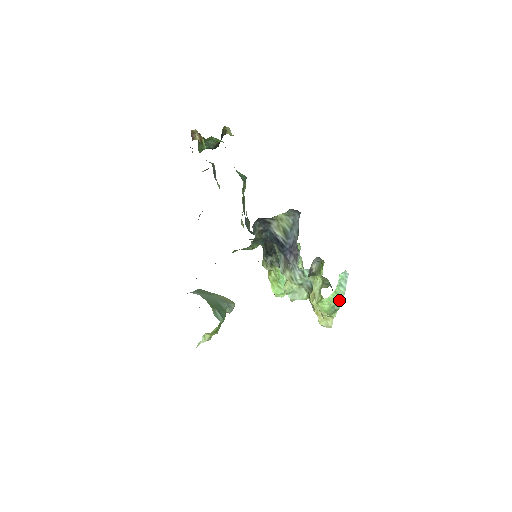
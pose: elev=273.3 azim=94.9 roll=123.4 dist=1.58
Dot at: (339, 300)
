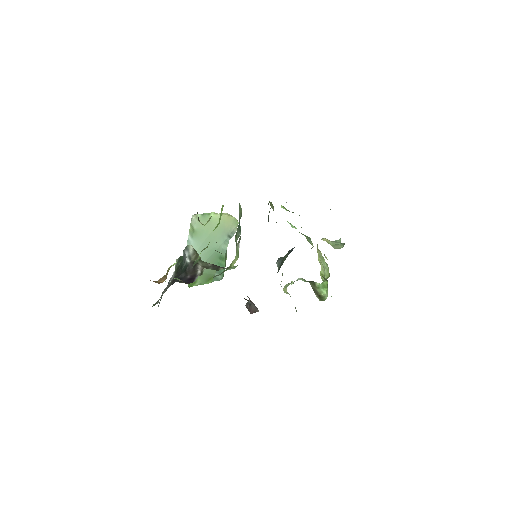
Dot at: occluded
